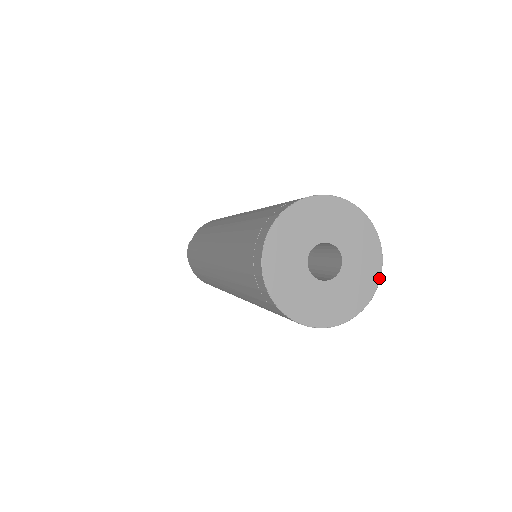
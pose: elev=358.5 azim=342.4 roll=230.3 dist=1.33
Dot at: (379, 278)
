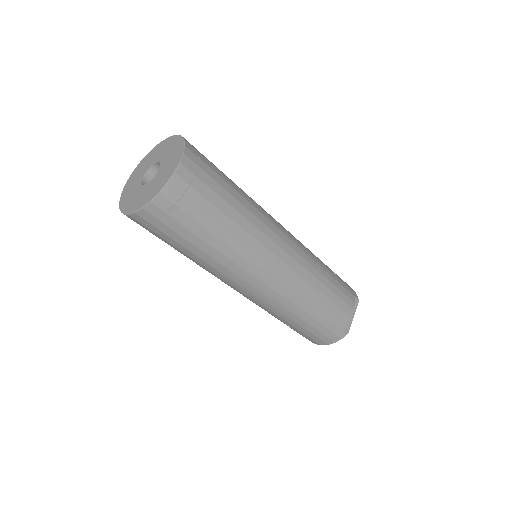
Dot at: (184, 146)
